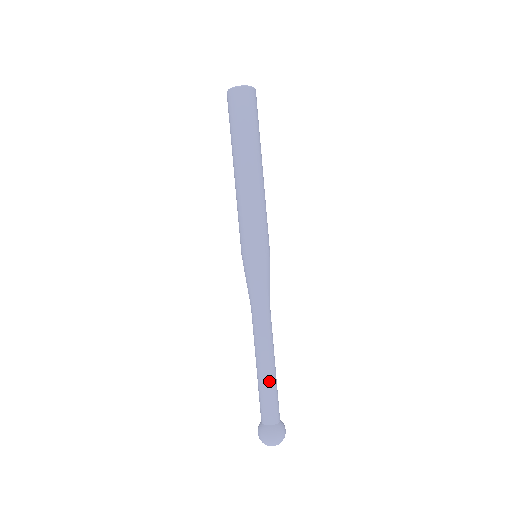
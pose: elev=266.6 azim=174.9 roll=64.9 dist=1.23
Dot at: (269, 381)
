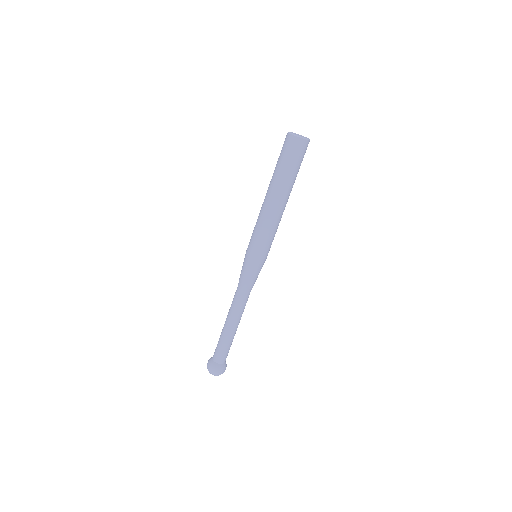
Dot at: (228, 338)
